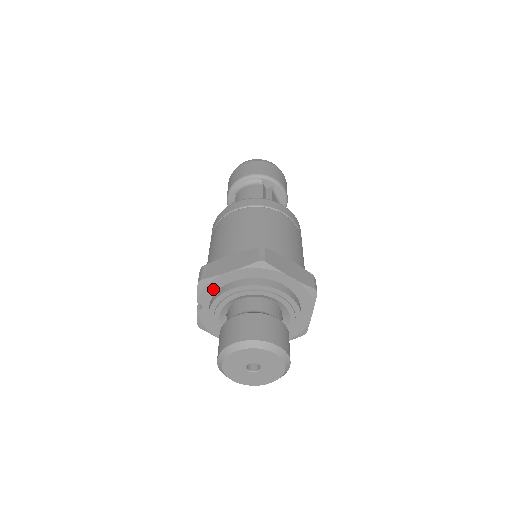
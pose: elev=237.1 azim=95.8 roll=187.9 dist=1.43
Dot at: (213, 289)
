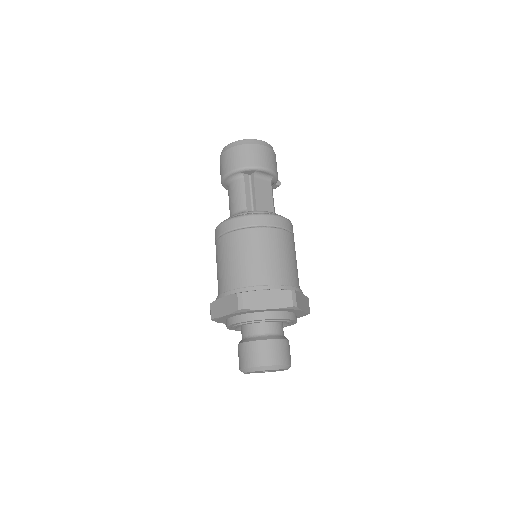
Dot at: (223, 320)
